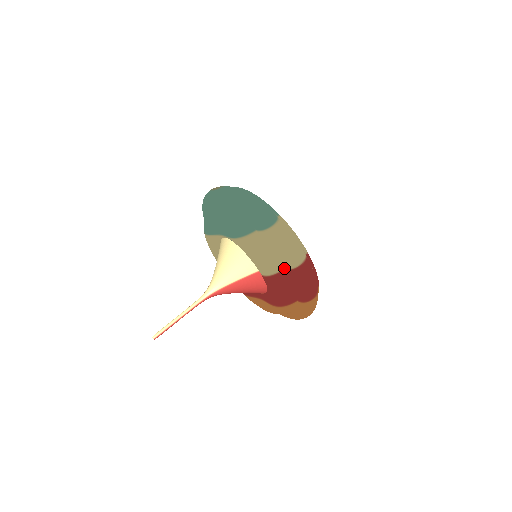
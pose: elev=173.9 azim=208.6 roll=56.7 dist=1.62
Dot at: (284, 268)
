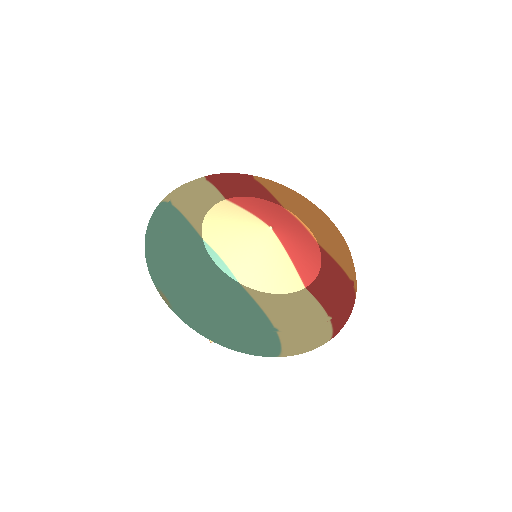
Dot at: occluded
